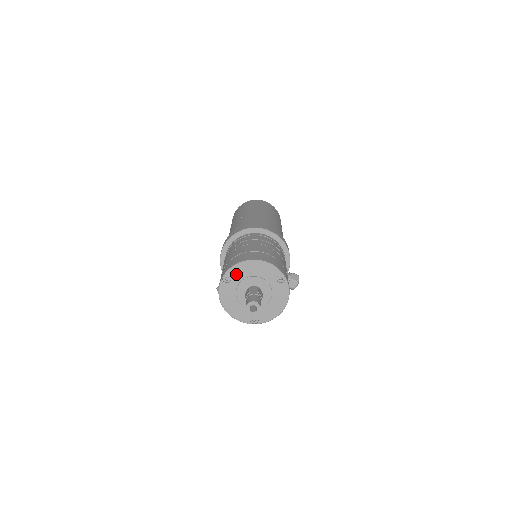
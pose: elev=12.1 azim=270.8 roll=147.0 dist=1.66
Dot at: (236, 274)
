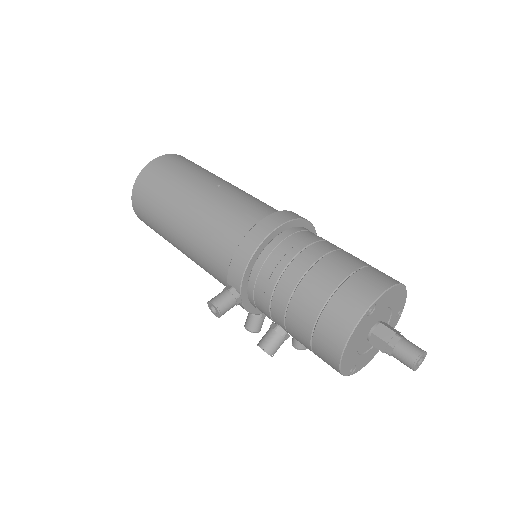
Dot at: (381, 303)
